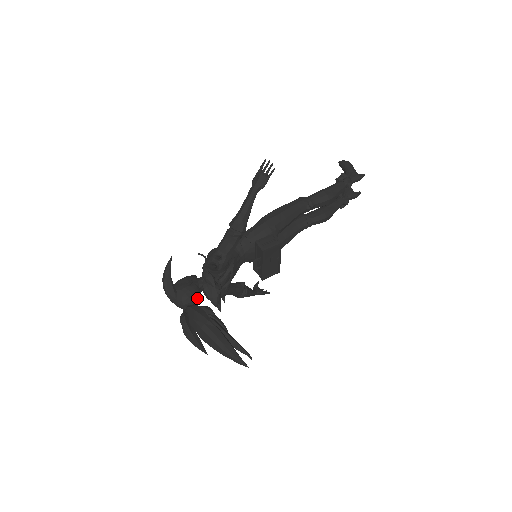
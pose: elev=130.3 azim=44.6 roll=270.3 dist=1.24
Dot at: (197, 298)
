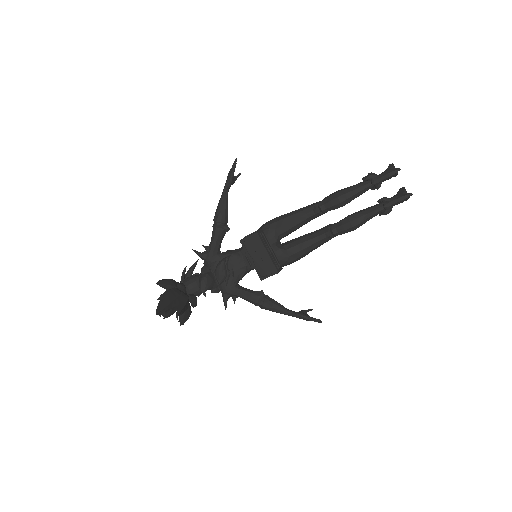
Dot at: (194, 285)
